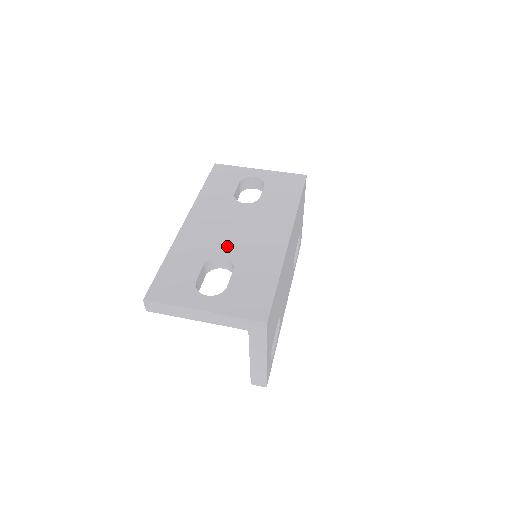
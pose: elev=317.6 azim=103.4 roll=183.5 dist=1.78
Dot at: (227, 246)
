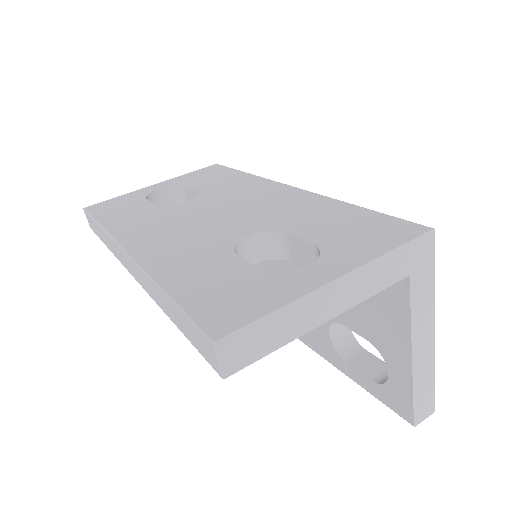
Dot at: (235, 228)
